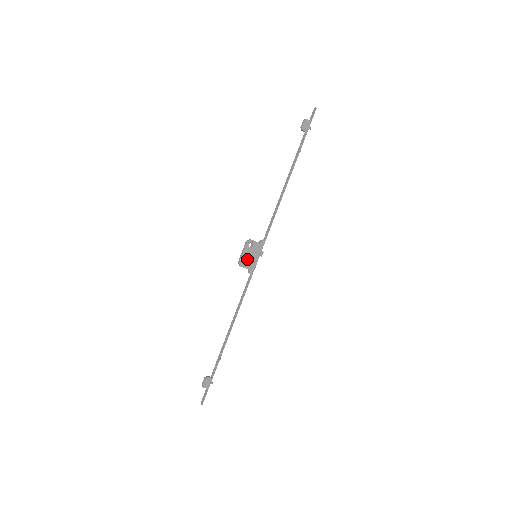
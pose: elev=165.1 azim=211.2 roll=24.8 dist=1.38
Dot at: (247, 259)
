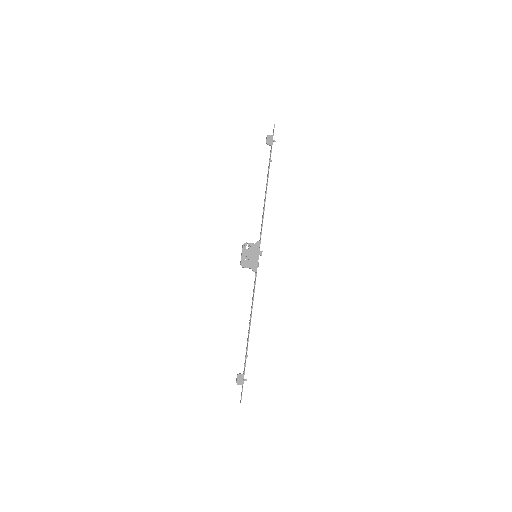
Dot at: (247, 260)
